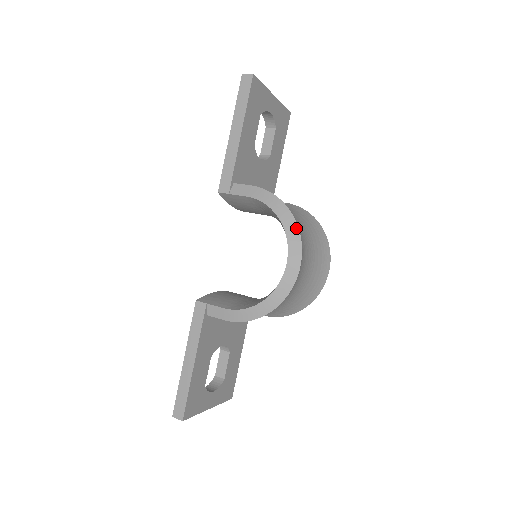
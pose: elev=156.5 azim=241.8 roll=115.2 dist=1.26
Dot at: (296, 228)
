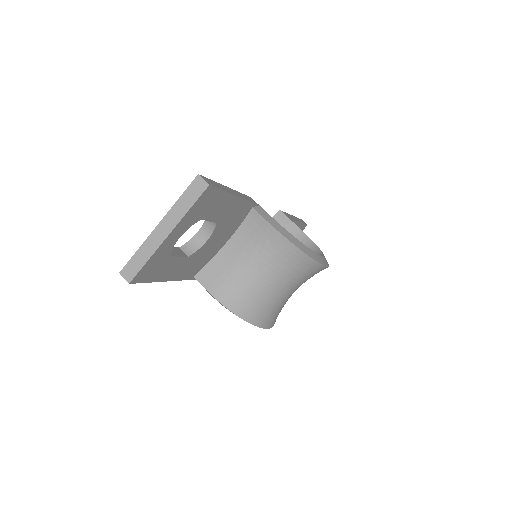
Dot at: (254, 325)
